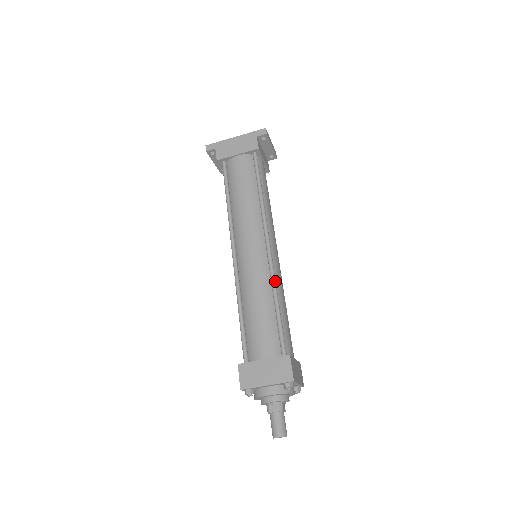
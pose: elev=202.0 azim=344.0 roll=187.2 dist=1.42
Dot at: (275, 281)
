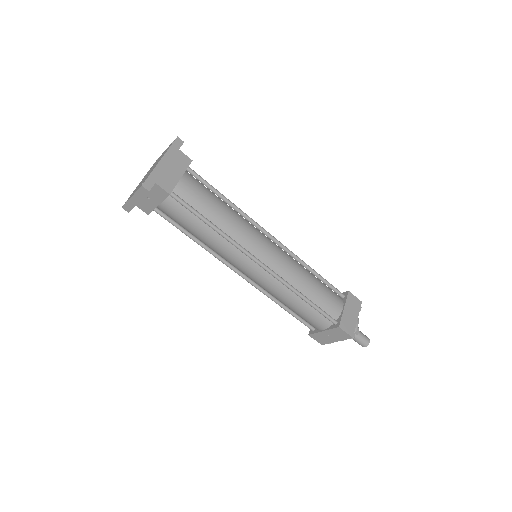
Dot at: (299, 258)
